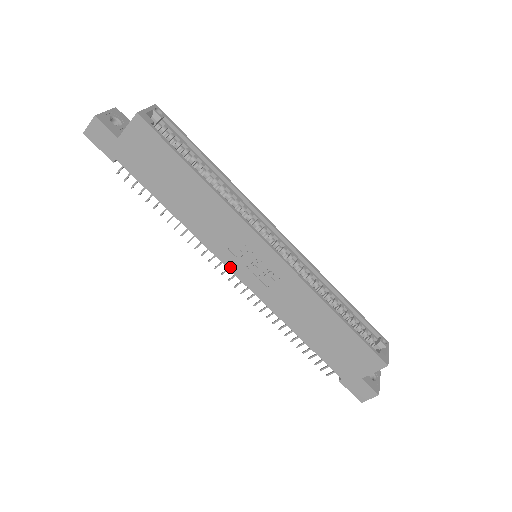
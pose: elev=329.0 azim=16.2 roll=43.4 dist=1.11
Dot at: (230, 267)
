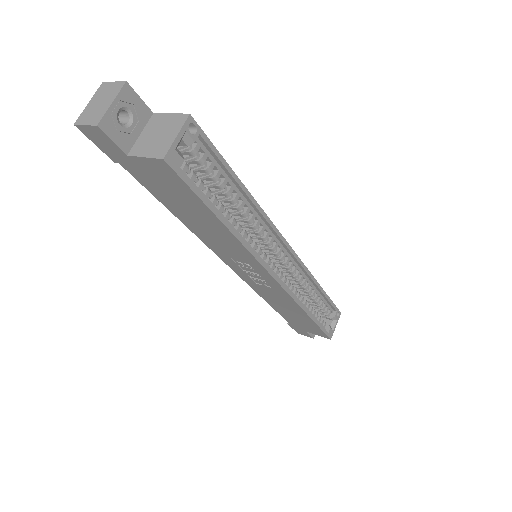
Dot at: (226, 262)
